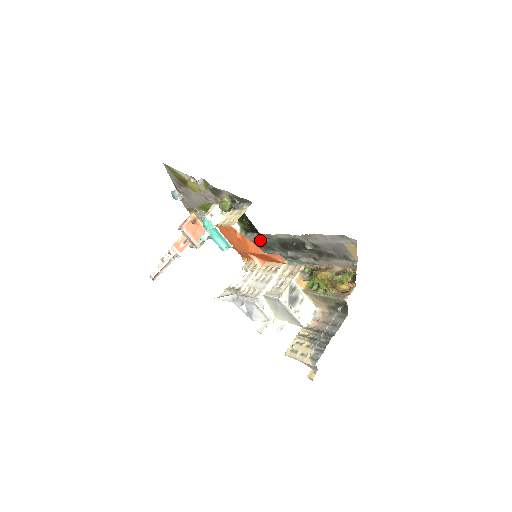
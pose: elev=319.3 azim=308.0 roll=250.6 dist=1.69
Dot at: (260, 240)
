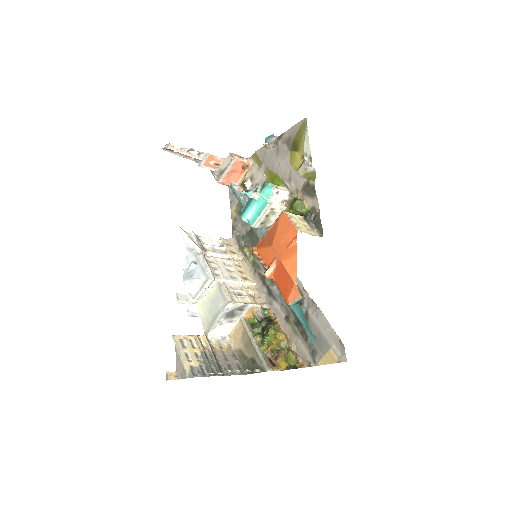
Dot at: occluded
